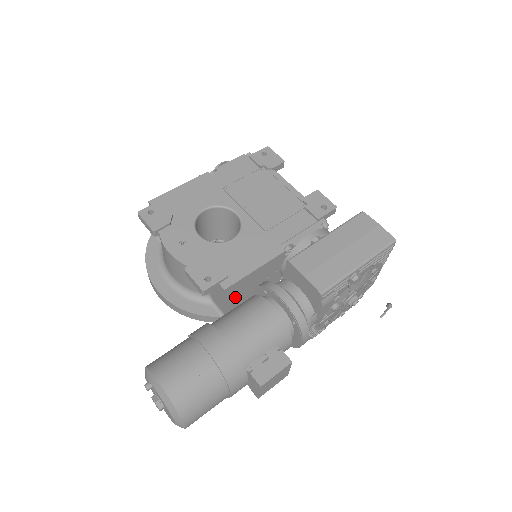
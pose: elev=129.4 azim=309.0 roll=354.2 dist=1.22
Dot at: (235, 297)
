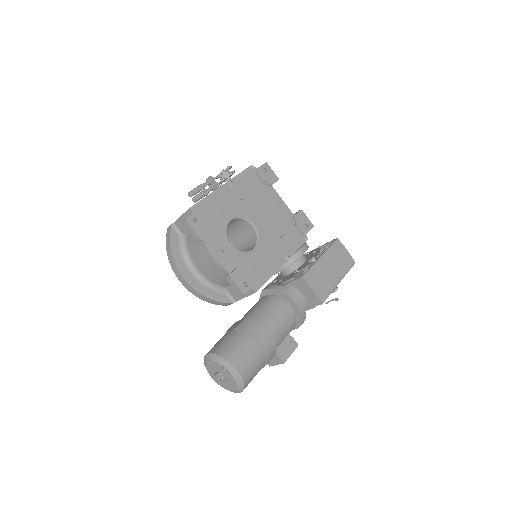
Dot at: occluded
